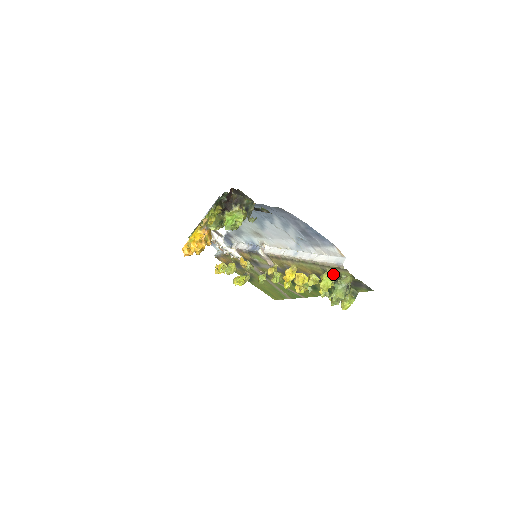
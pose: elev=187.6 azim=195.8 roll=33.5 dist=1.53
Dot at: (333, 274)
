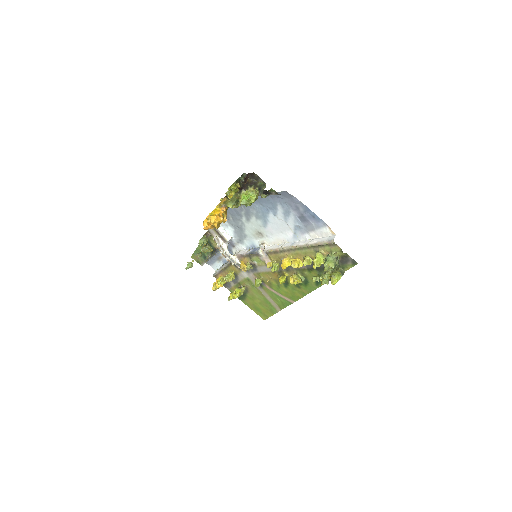
Dot at: (324, 253)
